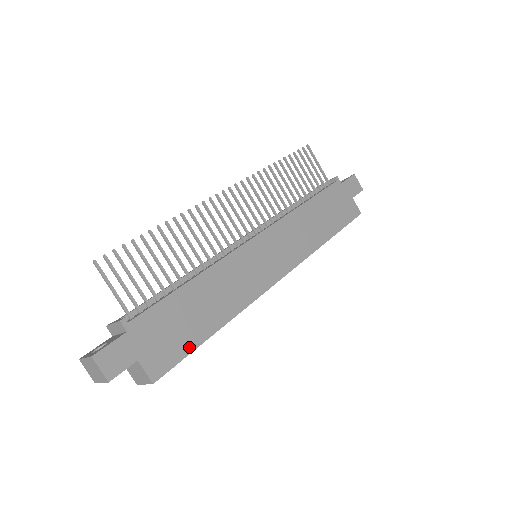
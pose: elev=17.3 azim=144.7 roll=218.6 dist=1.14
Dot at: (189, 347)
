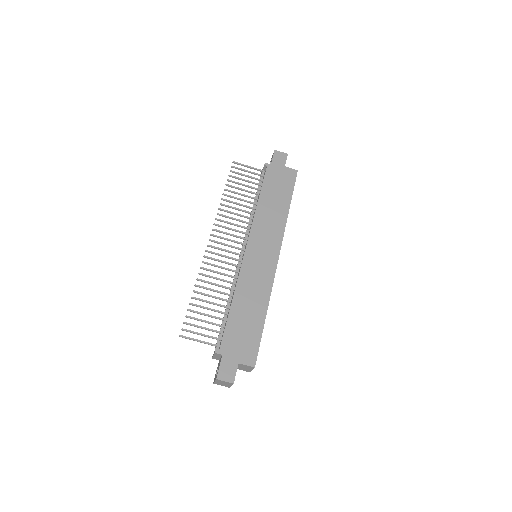
Dot at: (258, 336)
